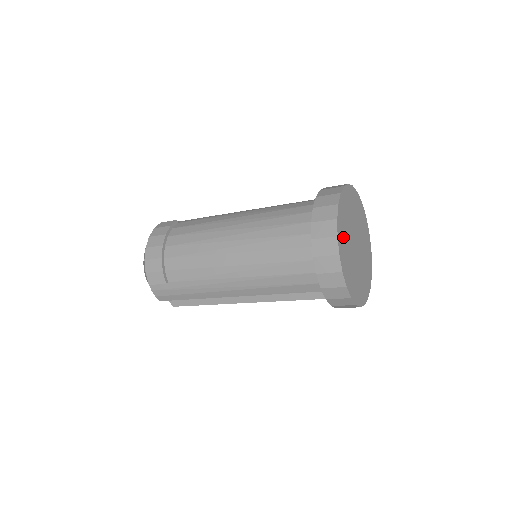
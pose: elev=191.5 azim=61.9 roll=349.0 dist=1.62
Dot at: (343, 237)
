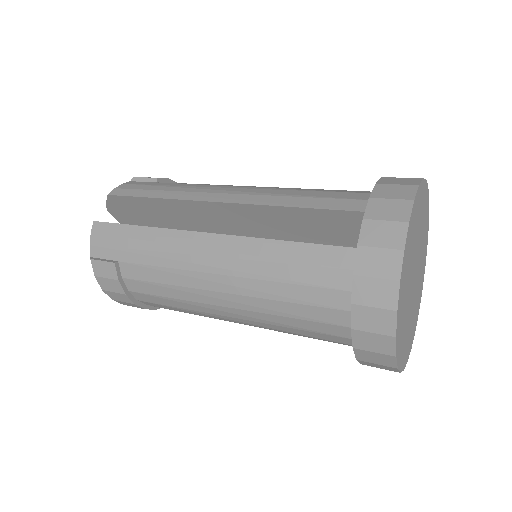
Dot at: (404, 344)
